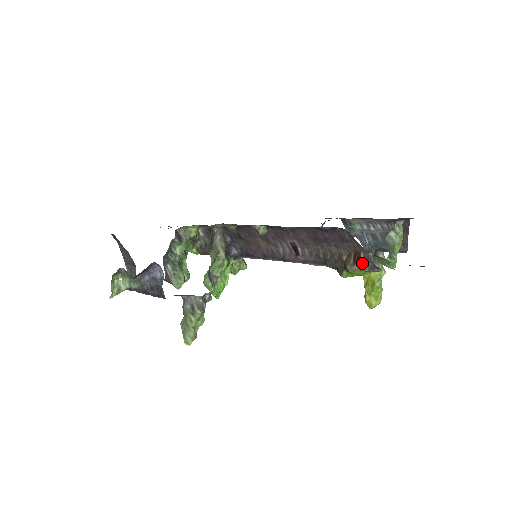
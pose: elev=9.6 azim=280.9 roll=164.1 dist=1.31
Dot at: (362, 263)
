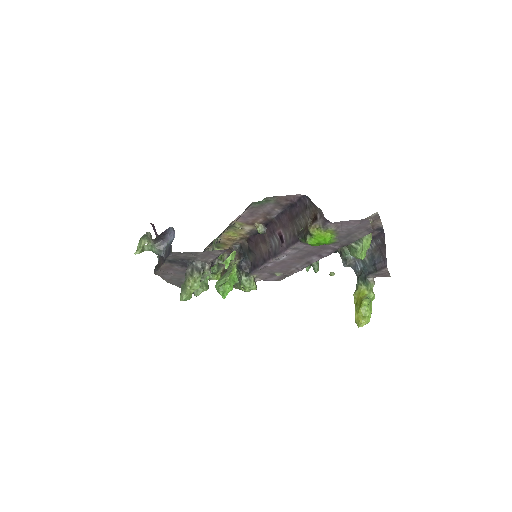
Dot at: (318, 221)
